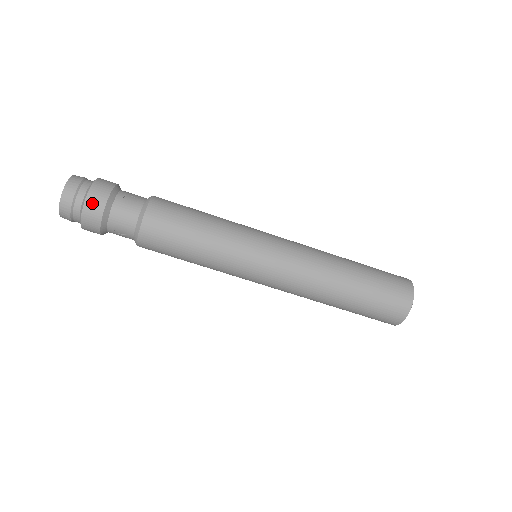
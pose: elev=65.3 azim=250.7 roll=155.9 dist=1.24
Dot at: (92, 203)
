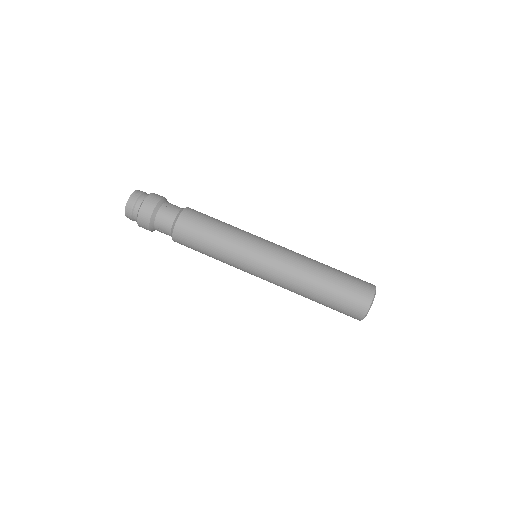
Dot at: occluded
